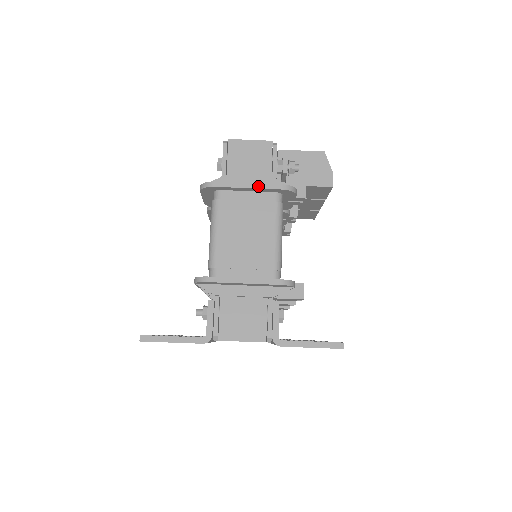
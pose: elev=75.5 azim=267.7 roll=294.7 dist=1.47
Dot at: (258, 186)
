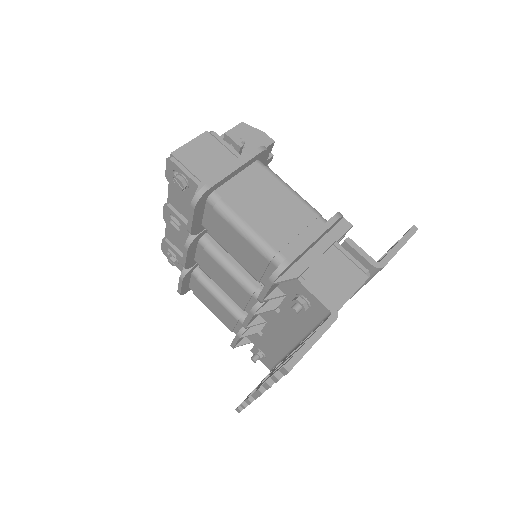
Dot at: (242, 162)
